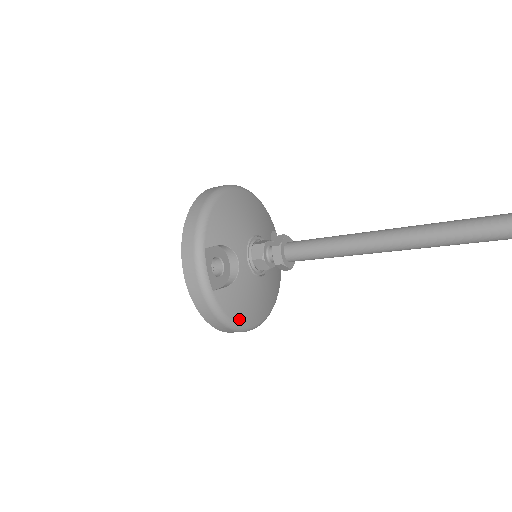
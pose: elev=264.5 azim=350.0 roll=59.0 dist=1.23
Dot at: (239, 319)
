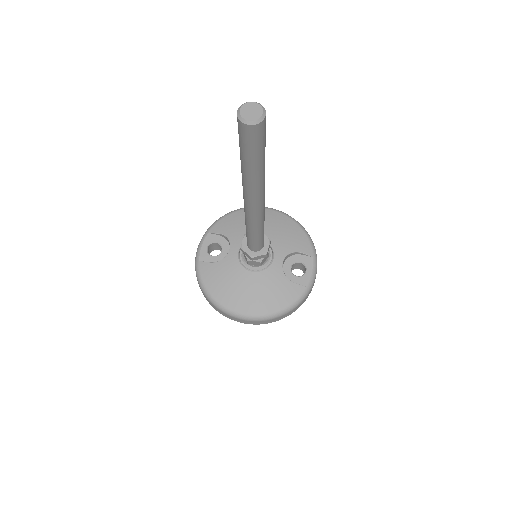
Dot at: (215, 293)
